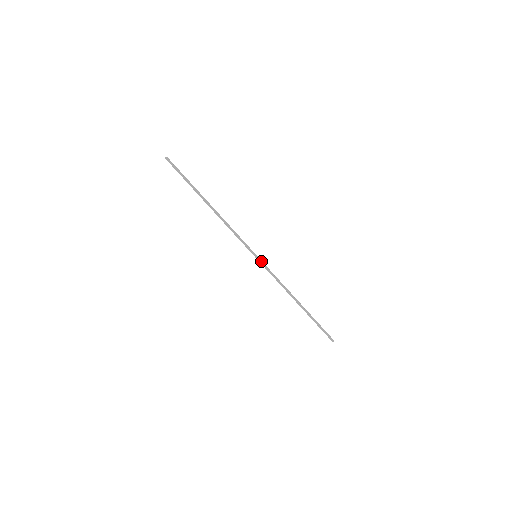
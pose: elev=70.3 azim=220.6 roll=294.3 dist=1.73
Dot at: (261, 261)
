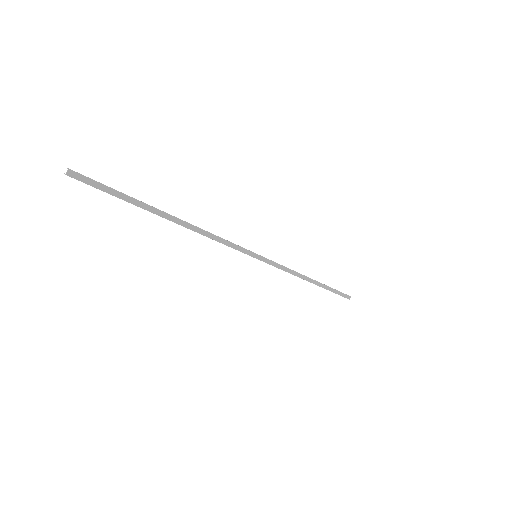
Dot at: occluded
